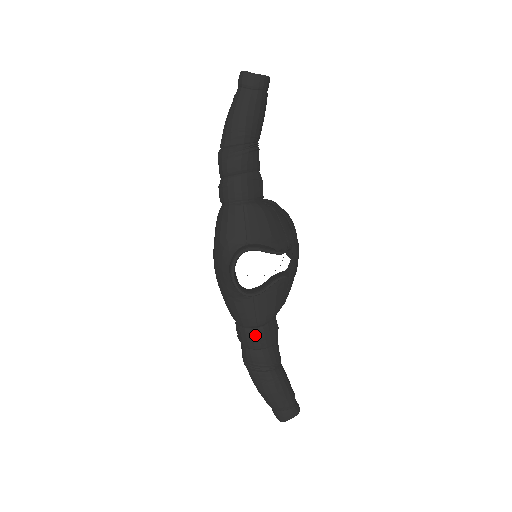
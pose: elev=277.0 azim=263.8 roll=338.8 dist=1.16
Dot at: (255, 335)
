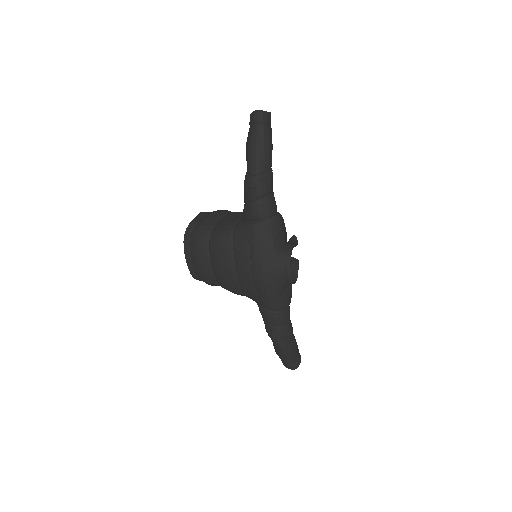
Dot at: (288, 312)
